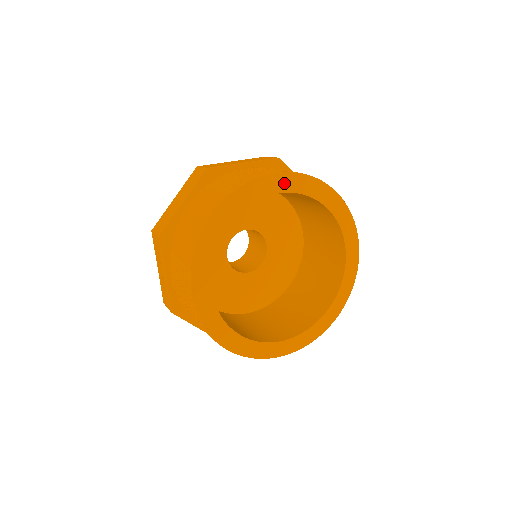
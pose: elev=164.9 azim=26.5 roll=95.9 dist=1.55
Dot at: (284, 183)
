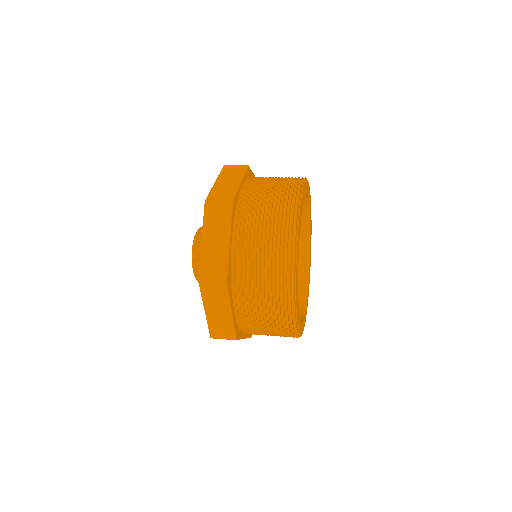
Dot at: (304, 192)
